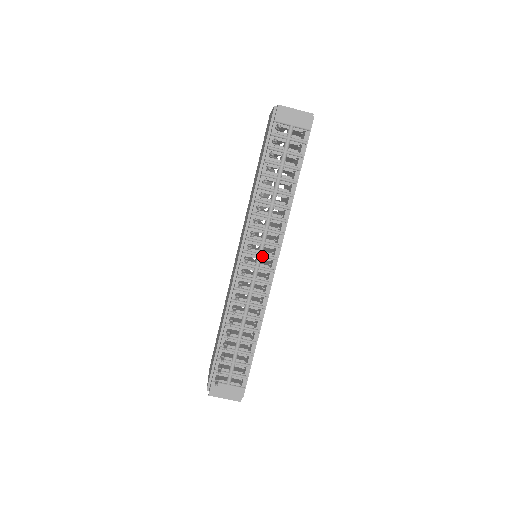
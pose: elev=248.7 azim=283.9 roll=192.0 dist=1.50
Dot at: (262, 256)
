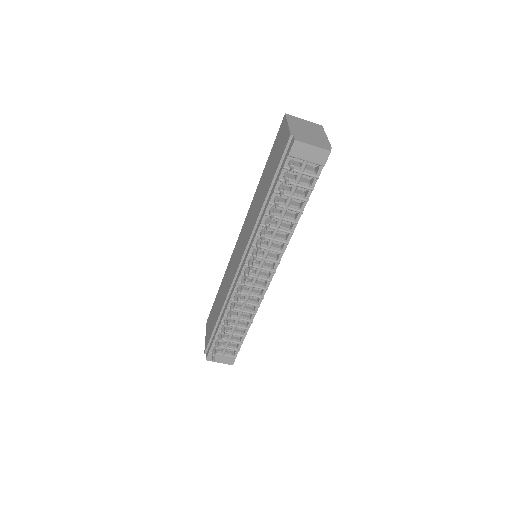
Dot at: (262, 269)
